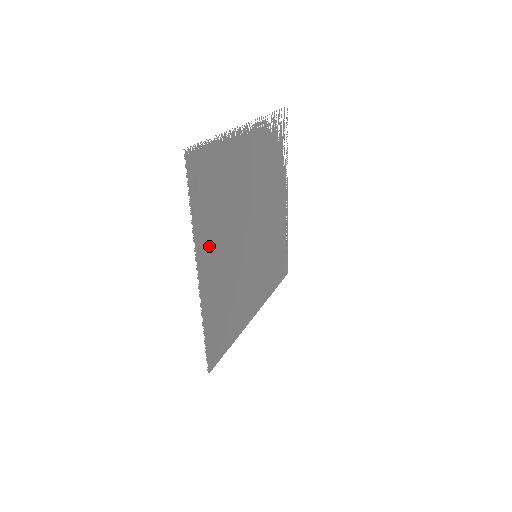
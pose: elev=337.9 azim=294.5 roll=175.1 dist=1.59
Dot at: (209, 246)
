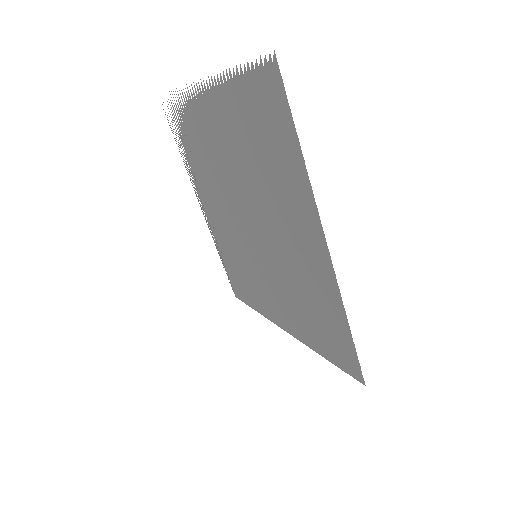
Dot at: (300, 211)
